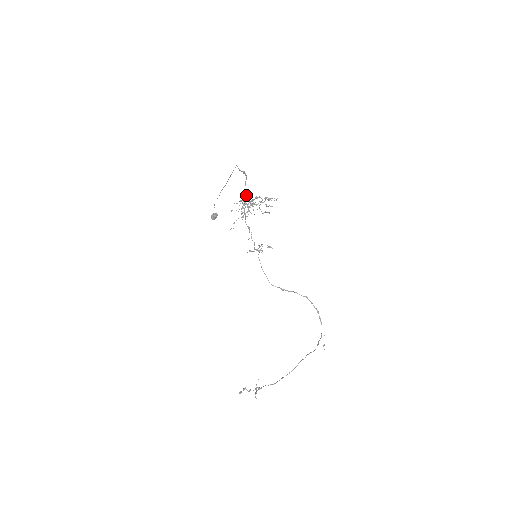
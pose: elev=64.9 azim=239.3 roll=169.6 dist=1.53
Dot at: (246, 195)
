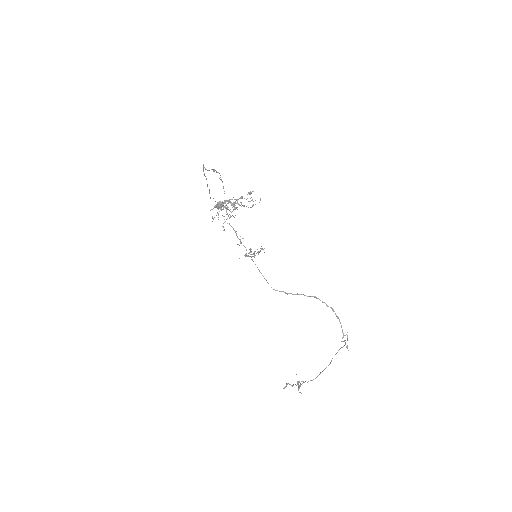
Dot at: occluded
